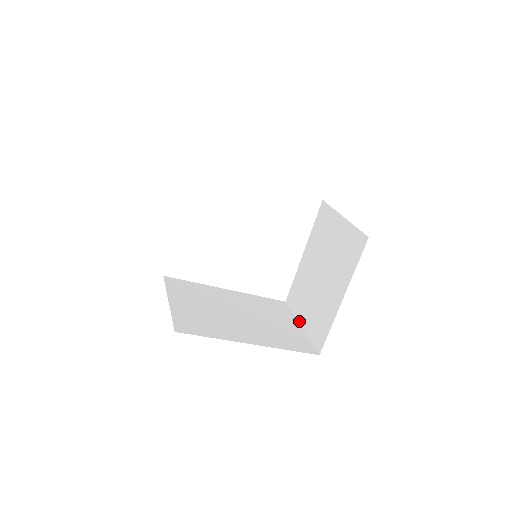
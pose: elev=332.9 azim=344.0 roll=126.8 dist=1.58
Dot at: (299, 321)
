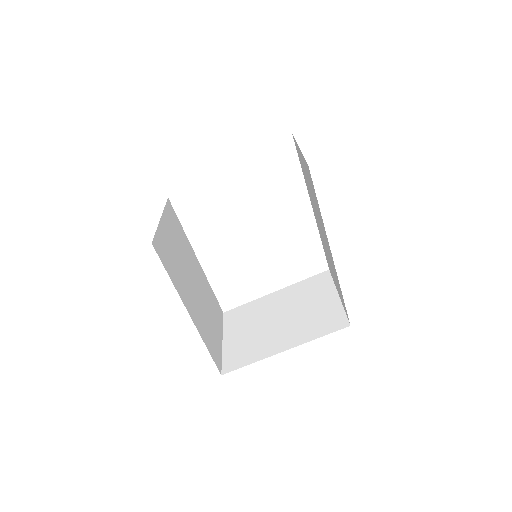
Dot at: (224, 336)
